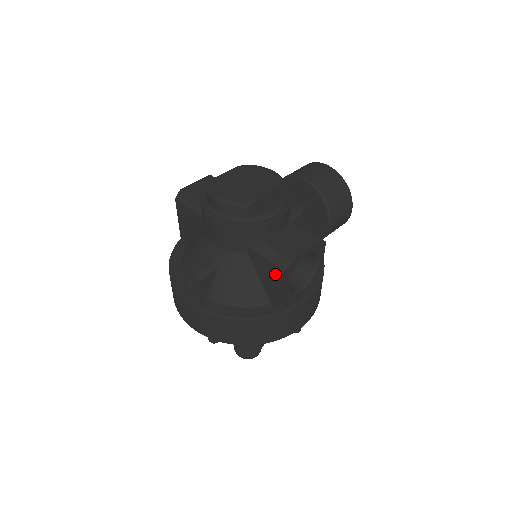
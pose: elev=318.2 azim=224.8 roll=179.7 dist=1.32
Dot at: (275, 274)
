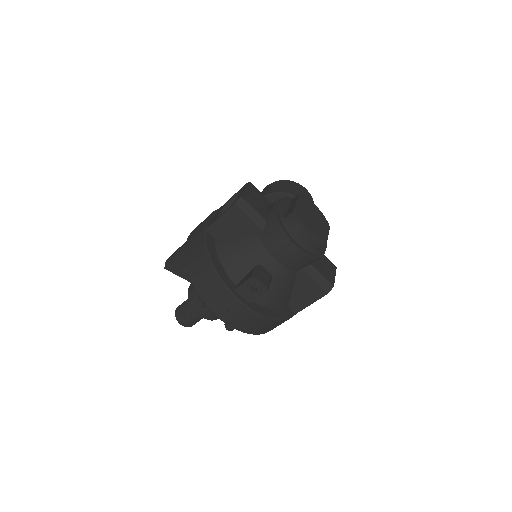
Dot at: (315, 292)
